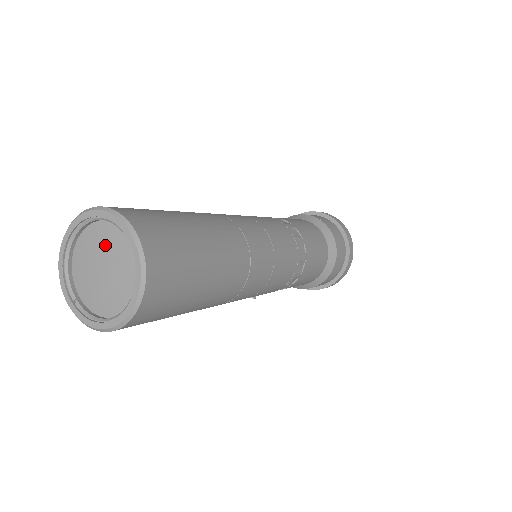
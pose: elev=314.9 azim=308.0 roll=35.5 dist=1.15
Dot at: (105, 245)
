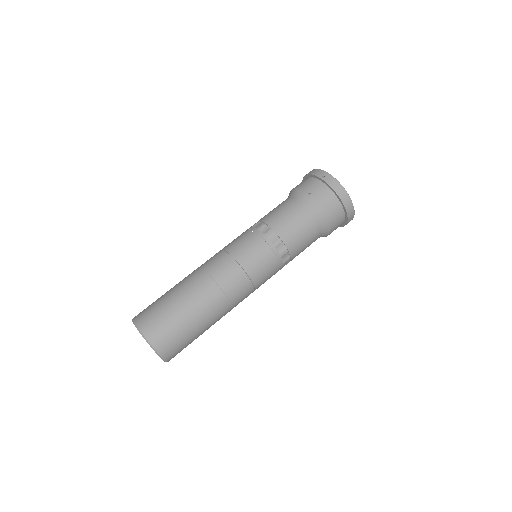
Dot at: occluded
